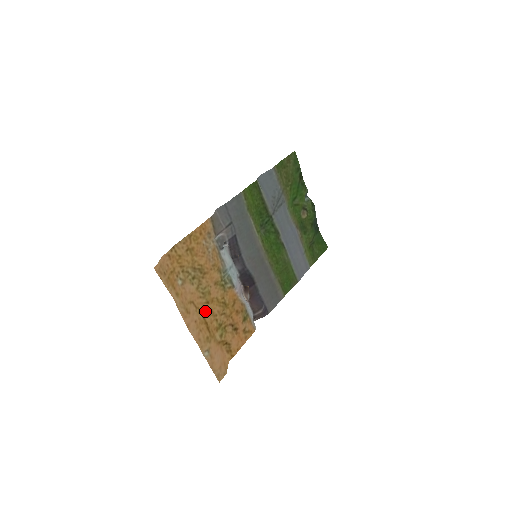
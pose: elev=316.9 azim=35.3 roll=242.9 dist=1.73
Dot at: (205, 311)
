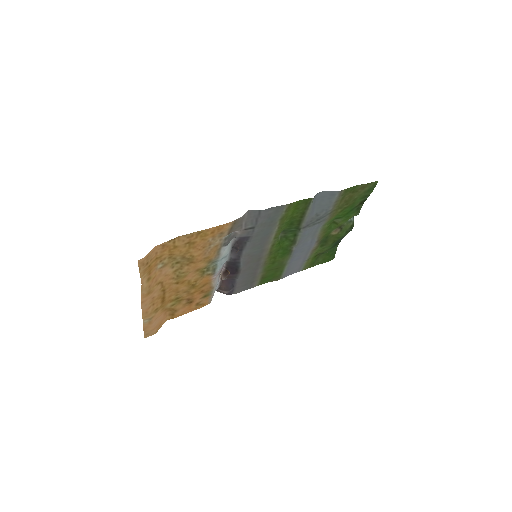
Dot at: (170, 289)
